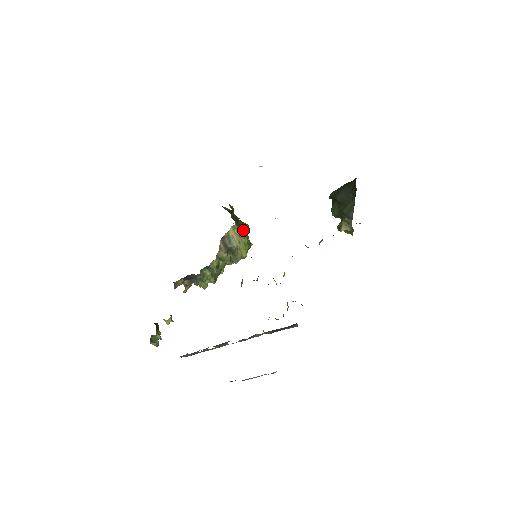
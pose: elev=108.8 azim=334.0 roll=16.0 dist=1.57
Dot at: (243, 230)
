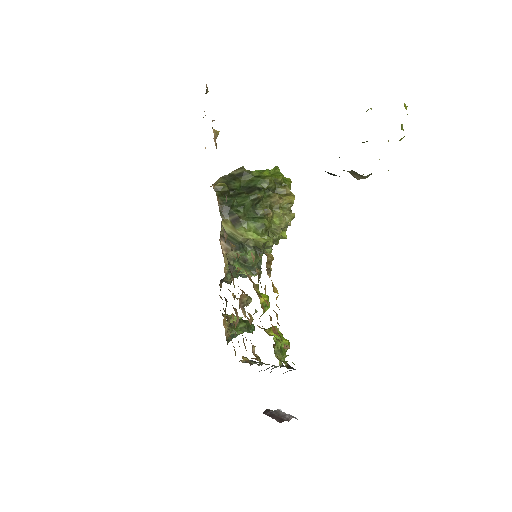
Dot at: (253, 205)
